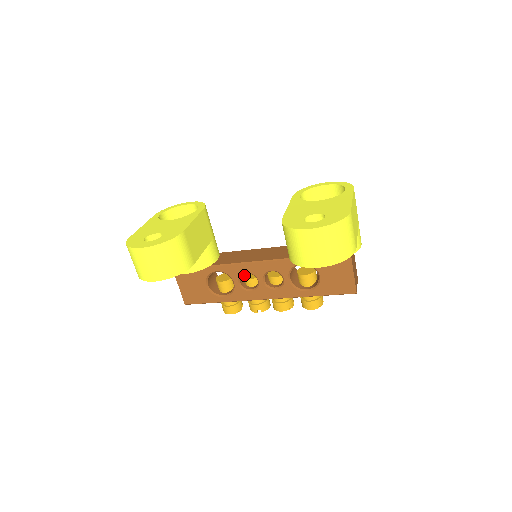
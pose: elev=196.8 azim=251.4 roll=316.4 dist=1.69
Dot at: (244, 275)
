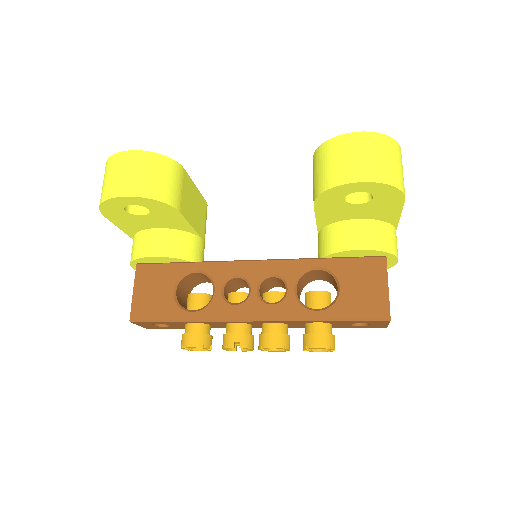
Dot at: occluded
